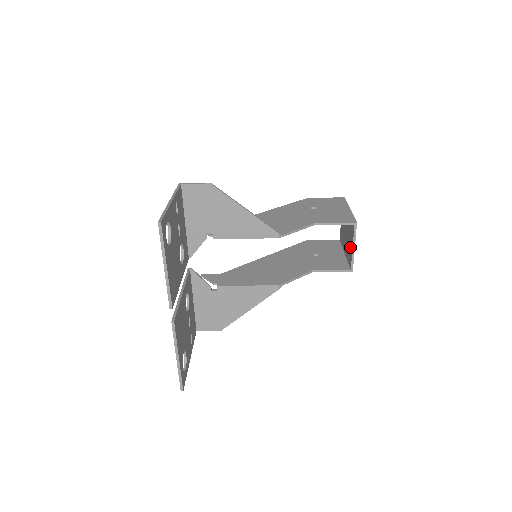
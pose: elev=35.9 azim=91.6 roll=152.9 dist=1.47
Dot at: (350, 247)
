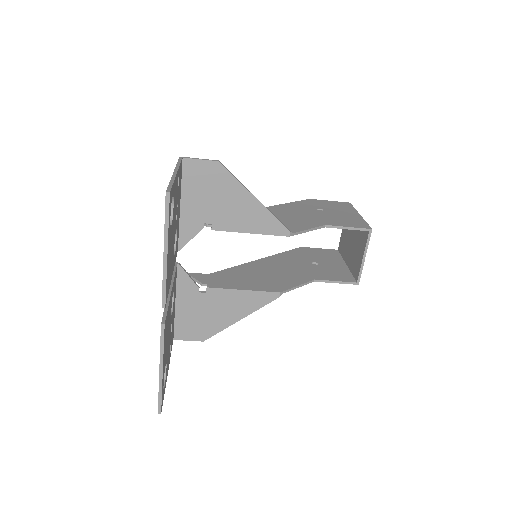
Dot at: (358, 257)
